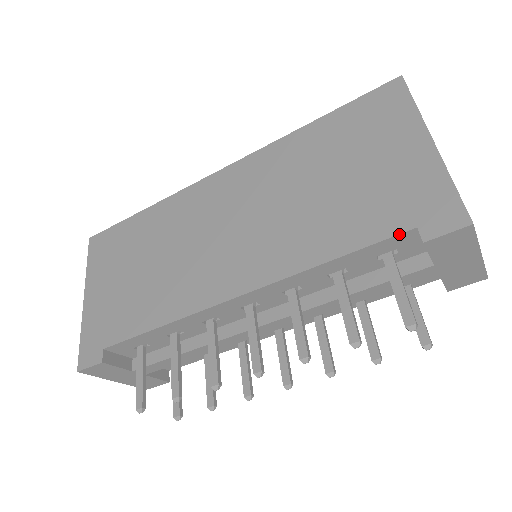
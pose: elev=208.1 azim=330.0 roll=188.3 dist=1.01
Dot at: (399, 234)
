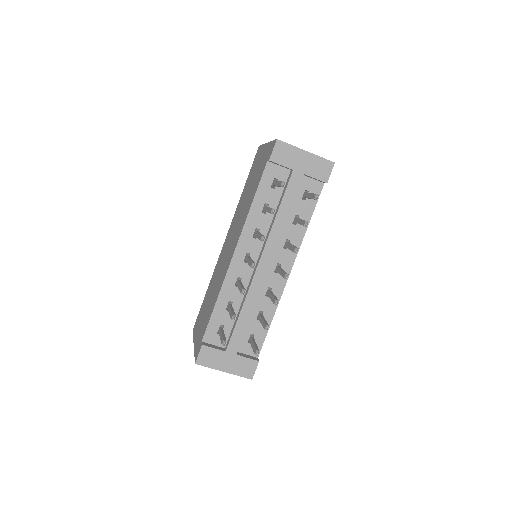
Dot at: (264, 169)
